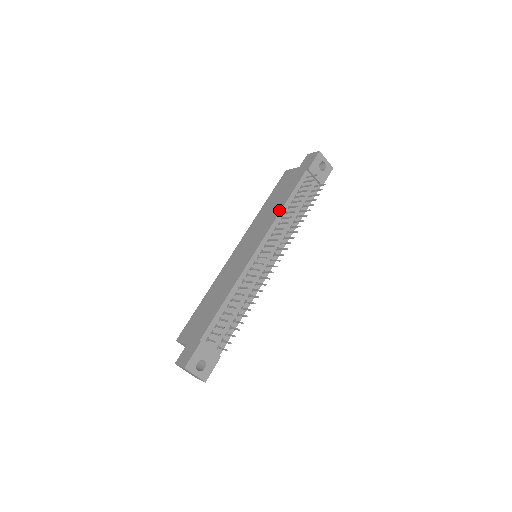
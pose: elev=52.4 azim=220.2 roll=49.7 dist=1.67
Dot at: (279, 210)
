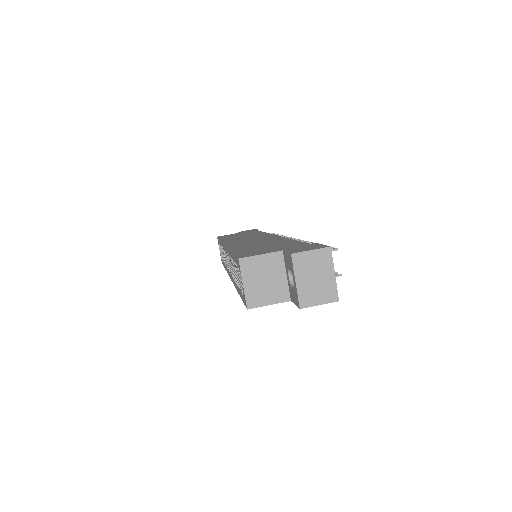
Dot at: occluded
